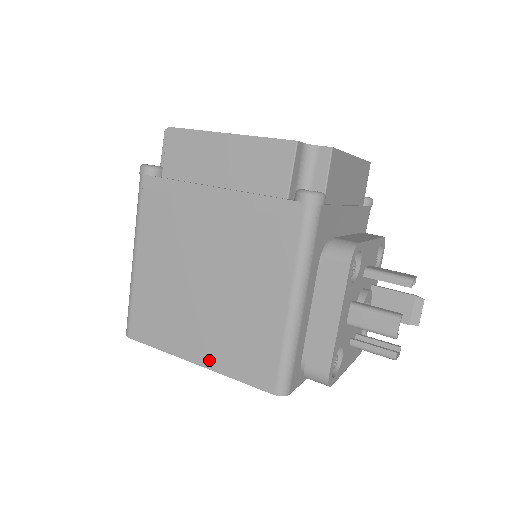
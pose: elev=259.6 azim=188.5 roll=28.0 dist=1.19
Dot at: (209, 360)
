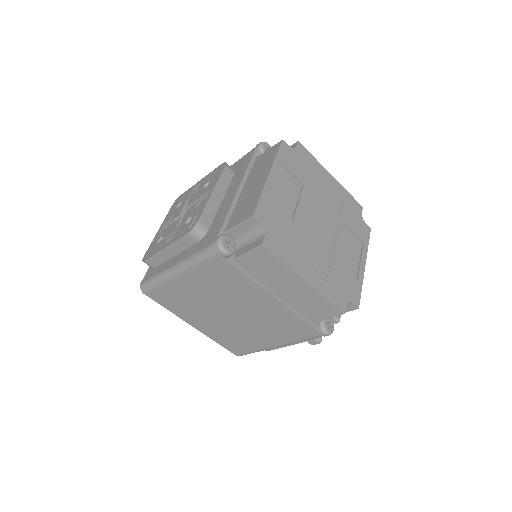
Dot at: (204, 331)
